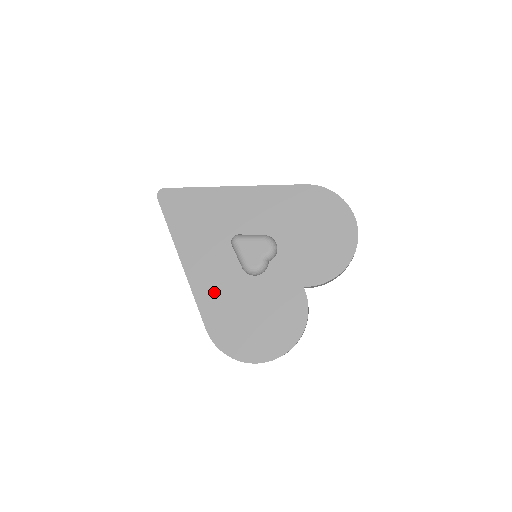
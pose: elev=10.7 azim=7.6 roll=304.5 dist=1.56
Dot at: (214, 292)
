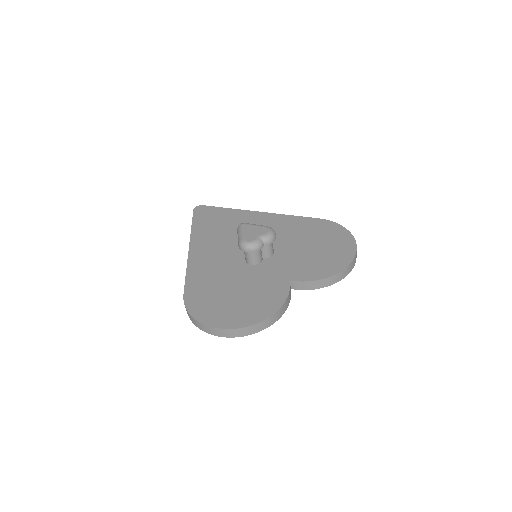
Dot at: (206, 270)
